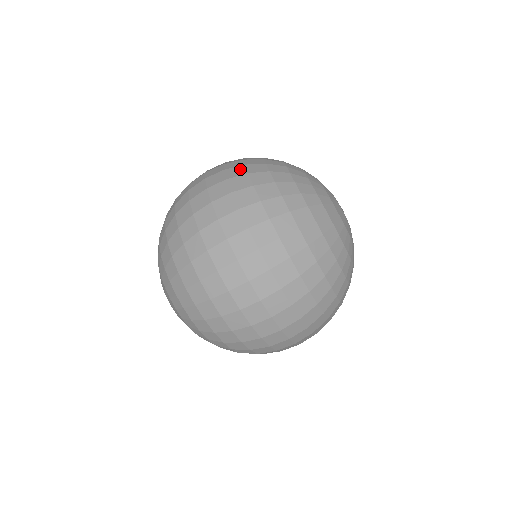
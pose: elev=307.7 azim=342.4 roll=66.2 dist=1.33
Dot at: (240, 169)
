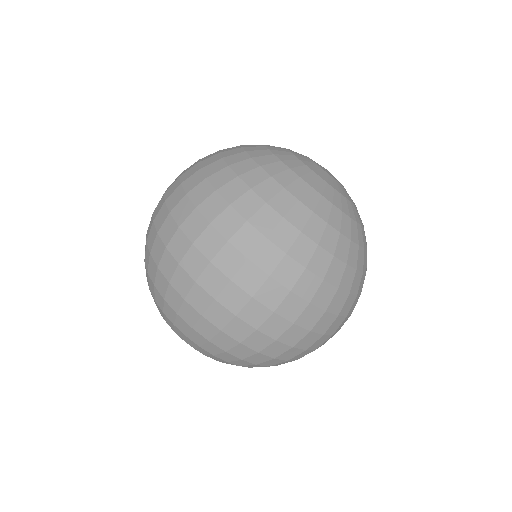
Dot at: (196, 176)
